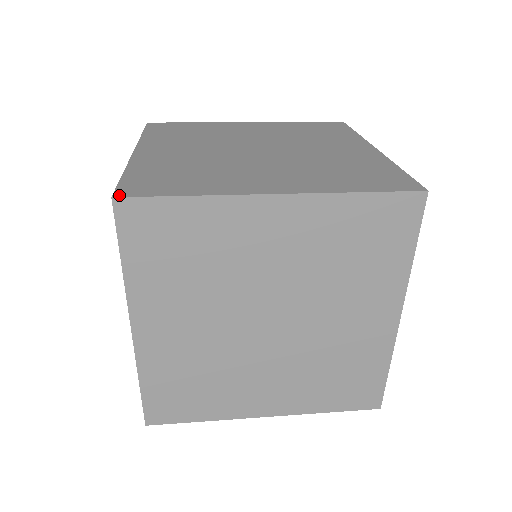
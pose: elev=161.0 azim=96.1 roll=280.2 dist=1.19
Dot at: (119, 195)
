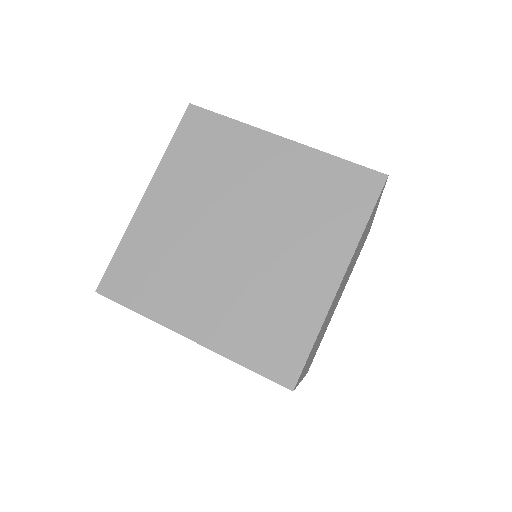
Dot at: (100, 291)
